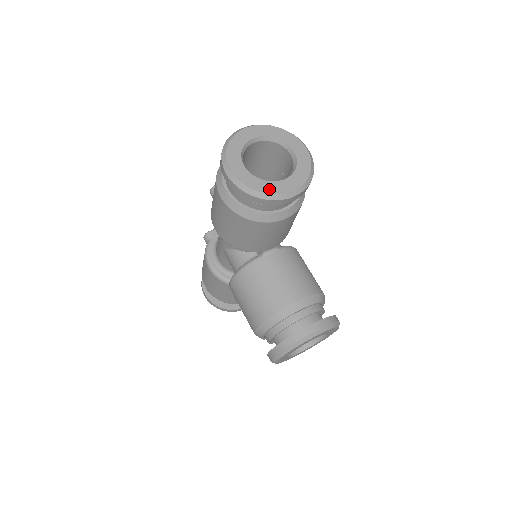
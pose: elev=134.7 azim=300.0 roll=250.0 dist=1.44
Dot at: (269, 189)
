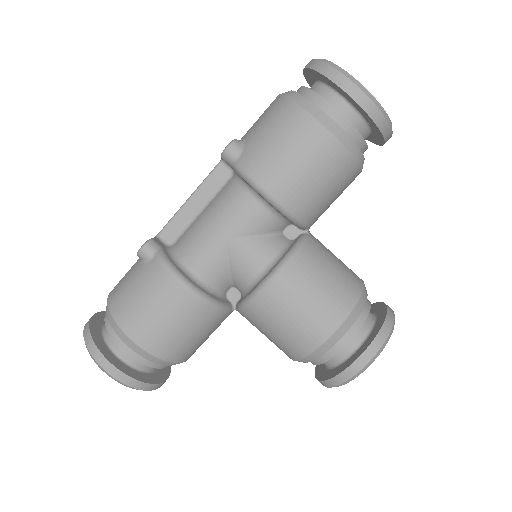
Dot at: occluded
